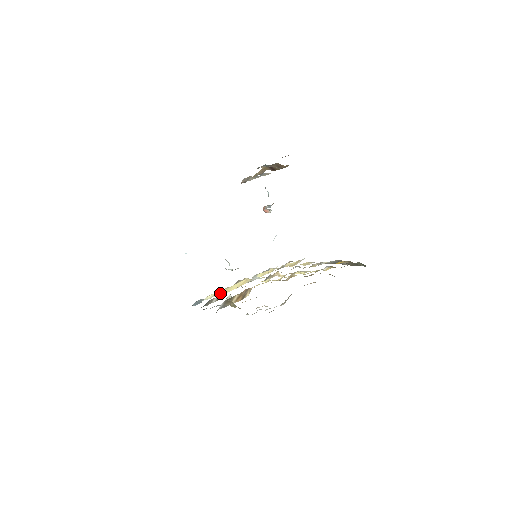
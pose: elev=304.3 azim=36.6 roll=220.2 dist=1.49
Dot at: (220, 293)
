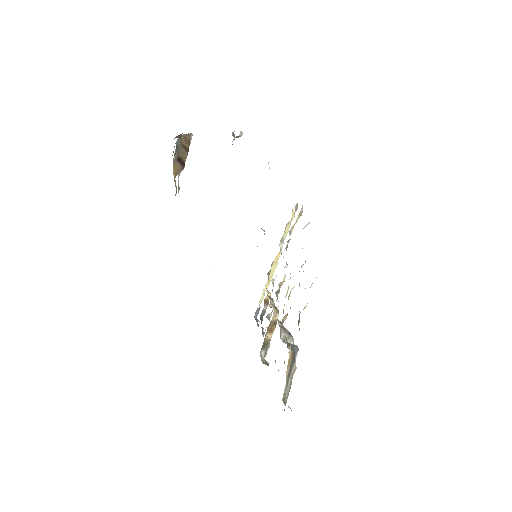
Dot at: (267, 286)
